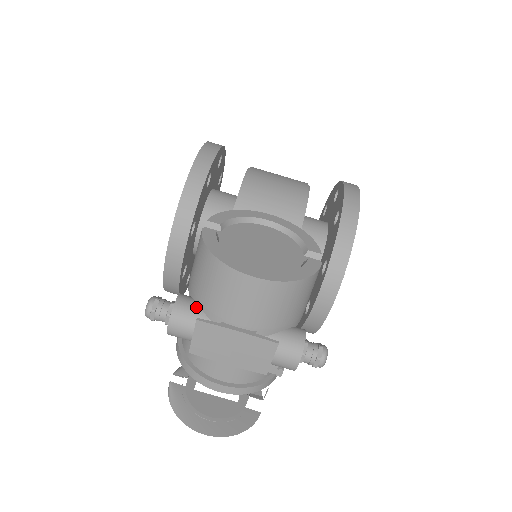
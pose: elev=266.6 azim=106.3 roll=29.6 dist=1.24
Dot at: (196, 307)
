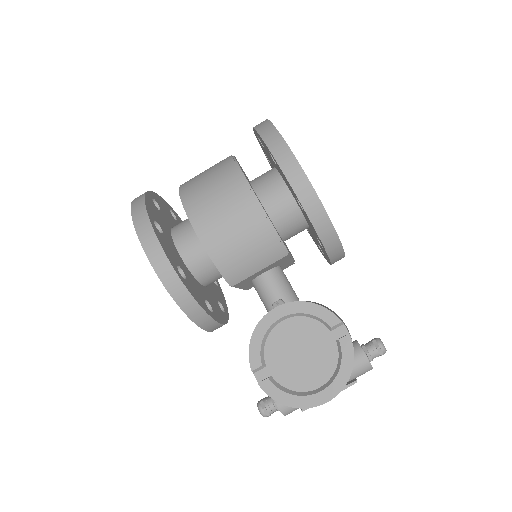
Dot at: occluded
